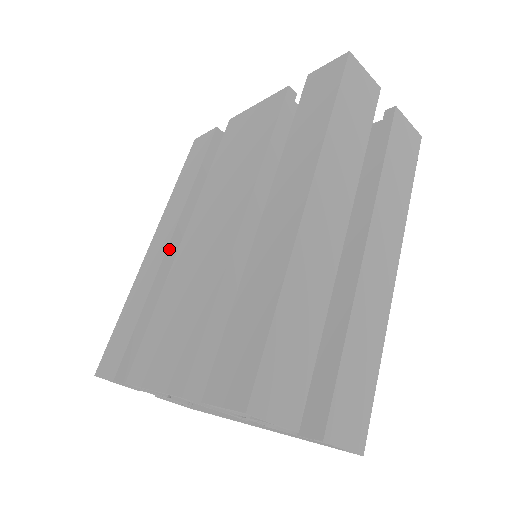
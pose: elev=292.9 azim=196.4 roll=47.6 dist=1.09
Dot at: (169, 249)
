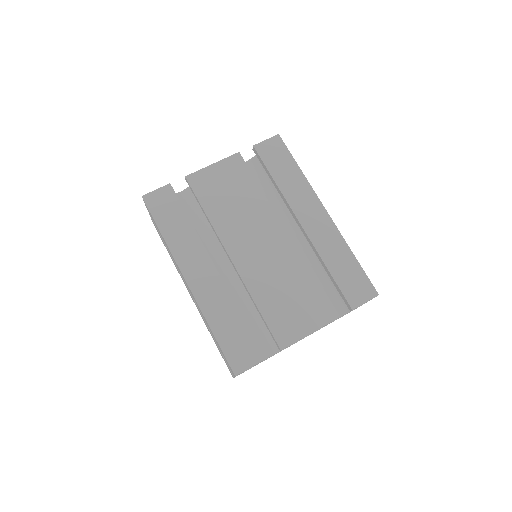
Dot at: (219, 274)
